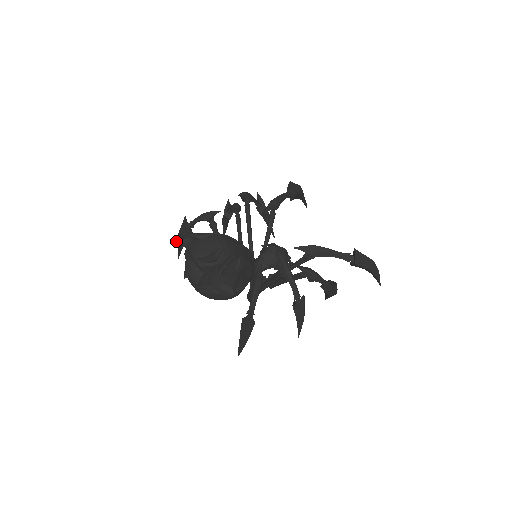
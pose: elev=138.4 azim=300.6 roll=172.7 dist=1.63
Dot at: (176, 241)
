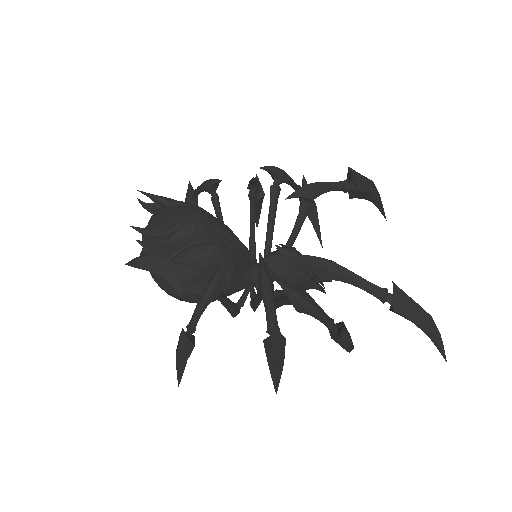
Dot at: (144, 203)
